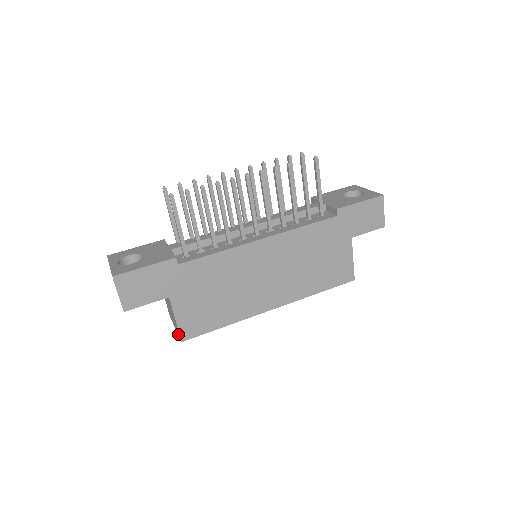
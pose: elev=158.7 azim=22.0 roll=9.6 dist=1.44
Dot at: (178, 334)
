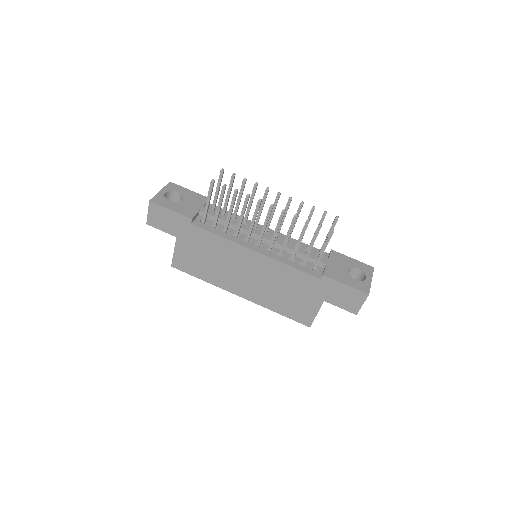
Dot at: occluded
